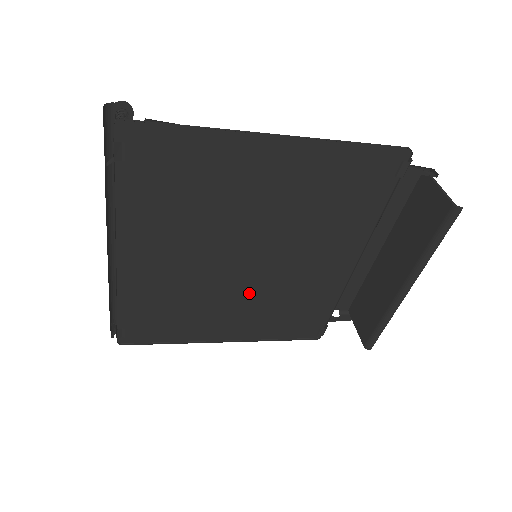
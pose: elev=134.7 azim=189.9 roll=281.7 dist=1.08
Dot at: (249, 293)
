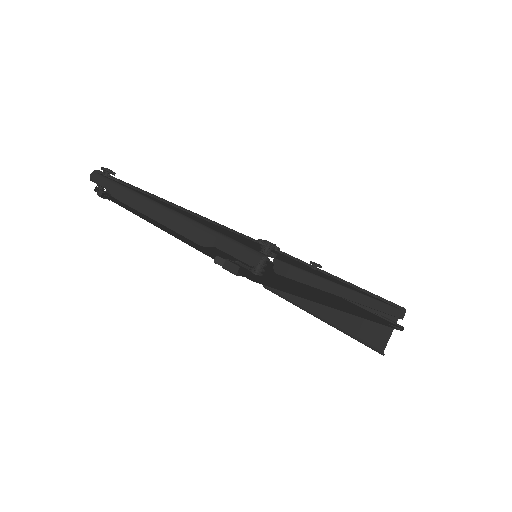
Dot at: occluded
